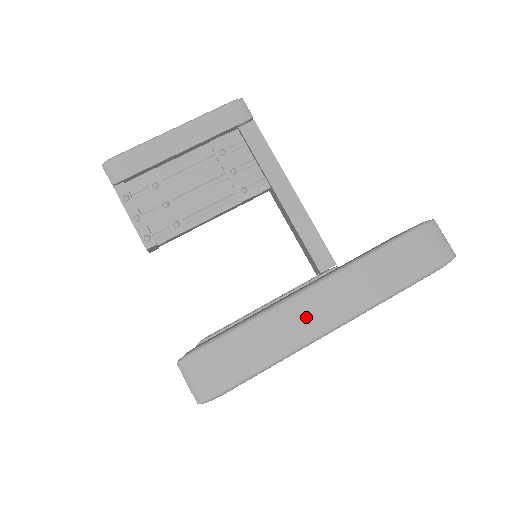
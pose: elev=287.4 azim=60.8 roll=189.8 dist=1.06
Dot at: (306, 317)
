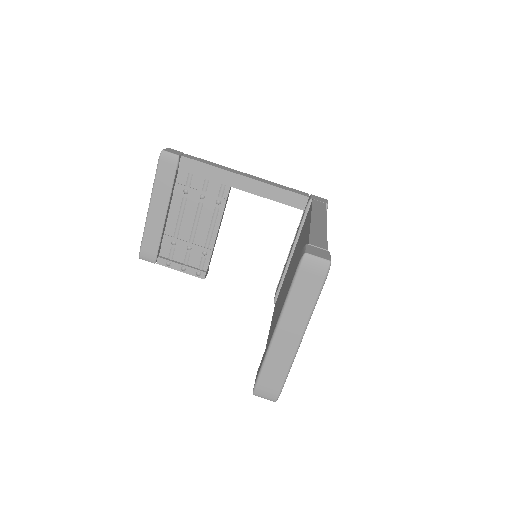
Dot at: (285, 344)
